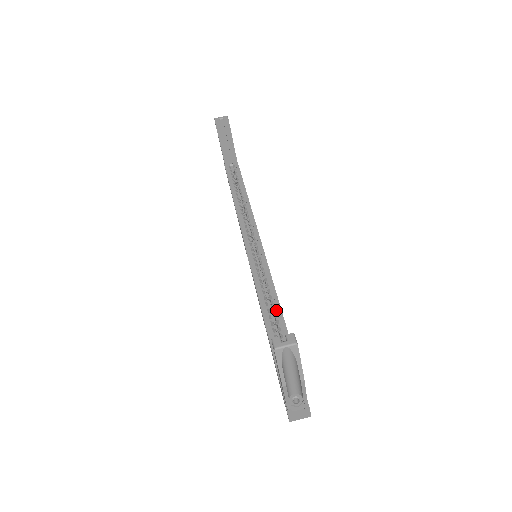
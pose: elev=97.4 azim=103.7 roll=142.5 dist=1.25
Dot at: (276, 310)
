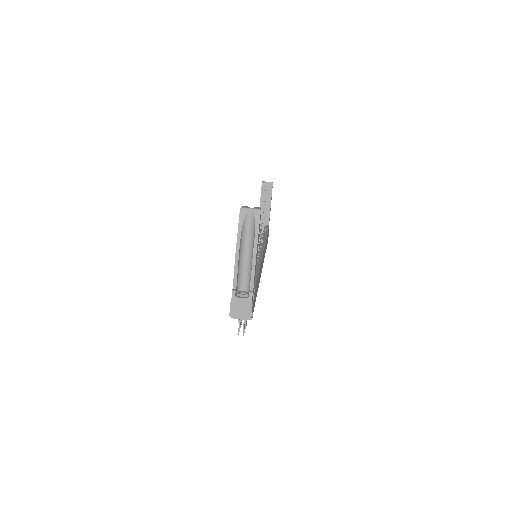
Dot at: occluded
